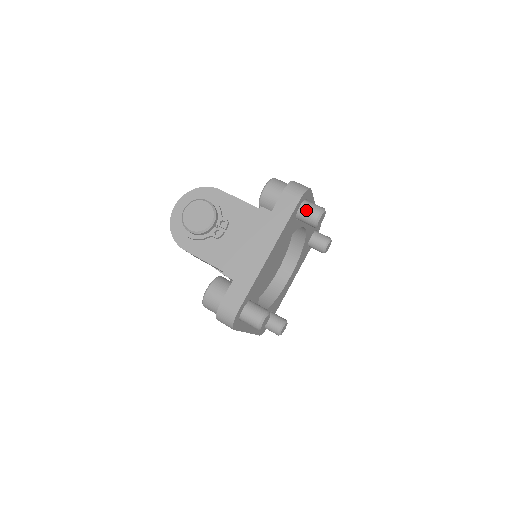
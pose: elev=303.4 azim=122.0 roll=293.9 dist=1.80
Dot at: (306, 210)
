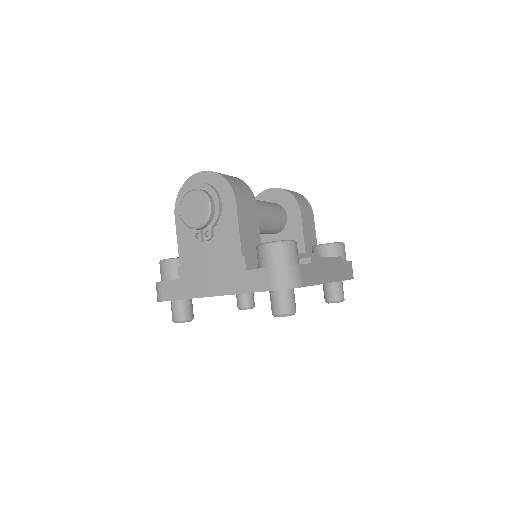
Dot at: (275, 299)
